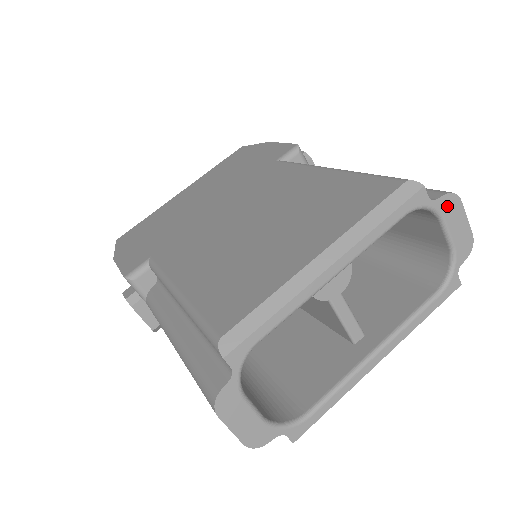
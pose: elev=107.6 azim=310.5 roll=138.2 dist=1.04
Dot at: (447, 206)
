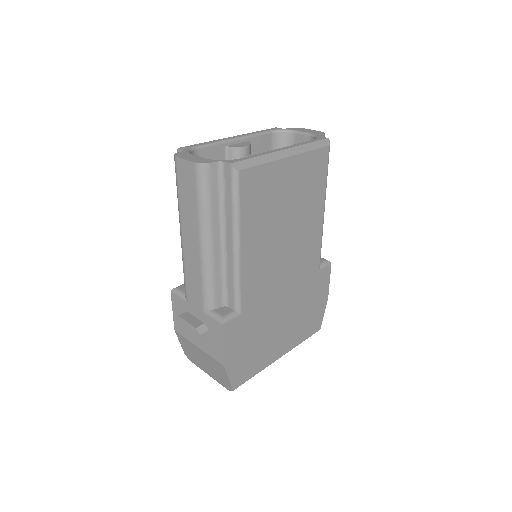
Dot at: (295, 129)
